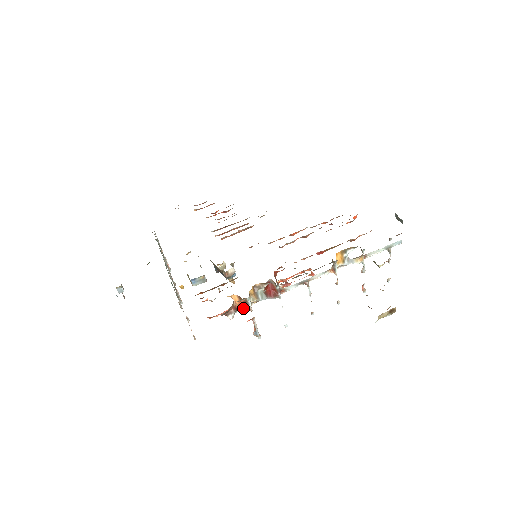
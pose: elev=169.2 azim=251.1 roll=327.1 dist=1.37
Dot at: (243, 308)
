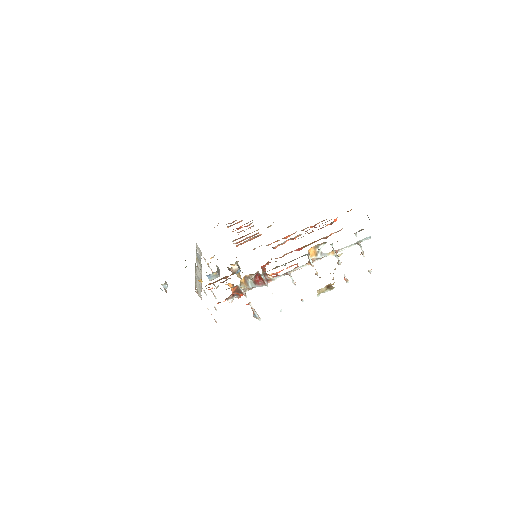
Dot at: (239, 294)
